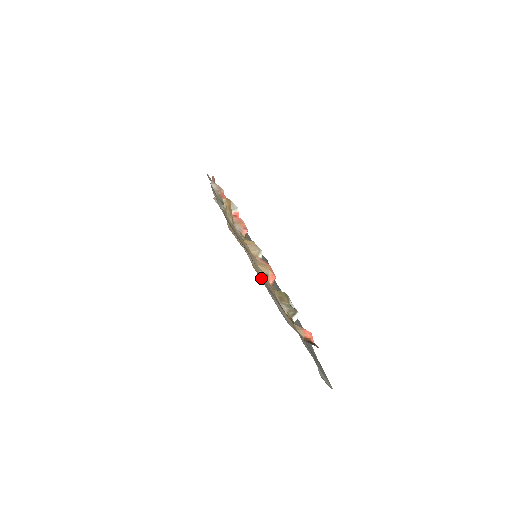
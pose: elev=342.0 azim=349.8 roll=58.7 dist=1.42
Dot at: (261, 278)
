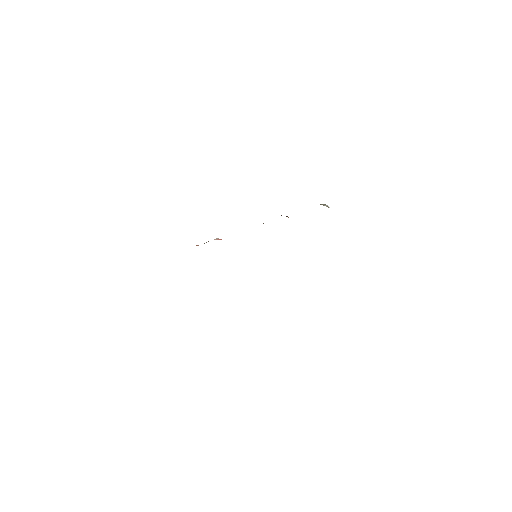
Dot at: occluded
